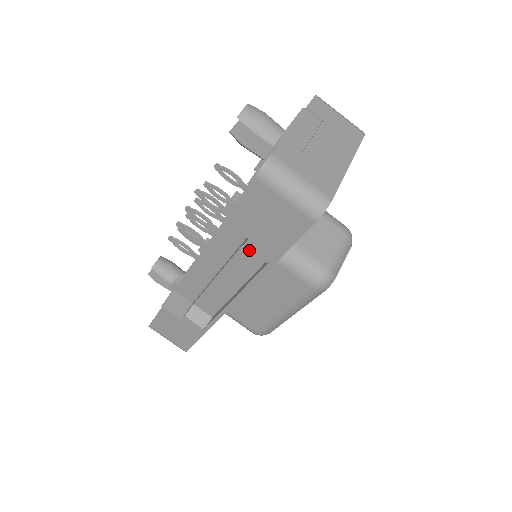
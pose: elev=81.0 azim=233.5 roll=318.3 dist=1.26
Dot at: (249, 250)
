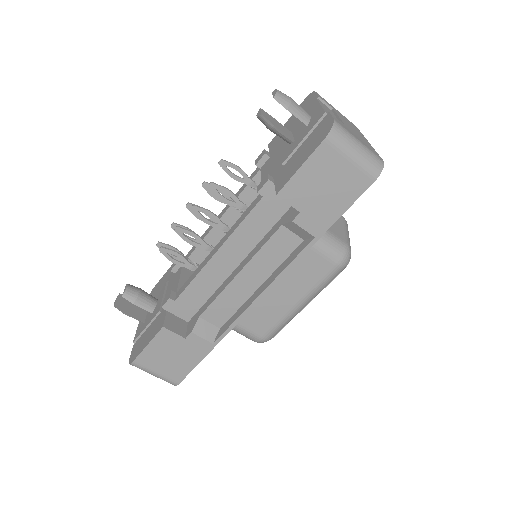
Dot at: (287, 231)
